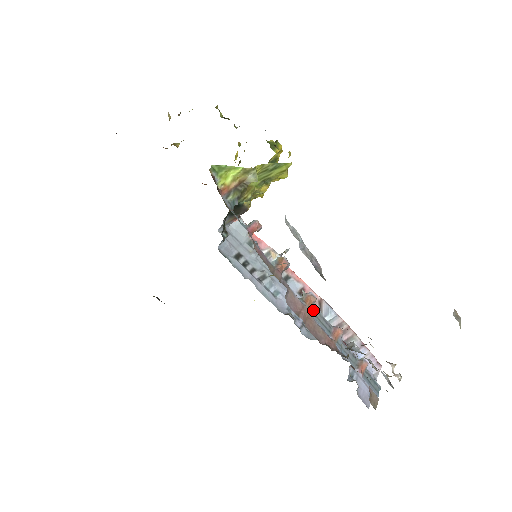
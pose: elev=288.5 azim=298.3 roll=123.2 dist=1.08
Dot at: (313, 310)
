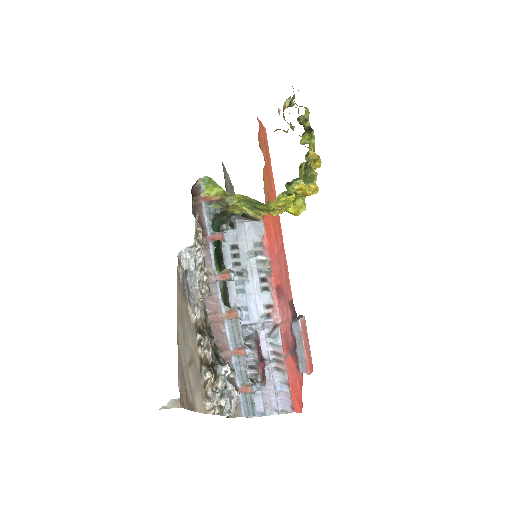
Dot at: (233, 322)
